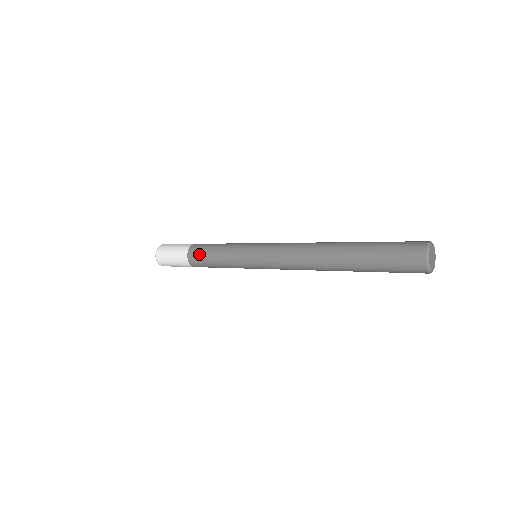
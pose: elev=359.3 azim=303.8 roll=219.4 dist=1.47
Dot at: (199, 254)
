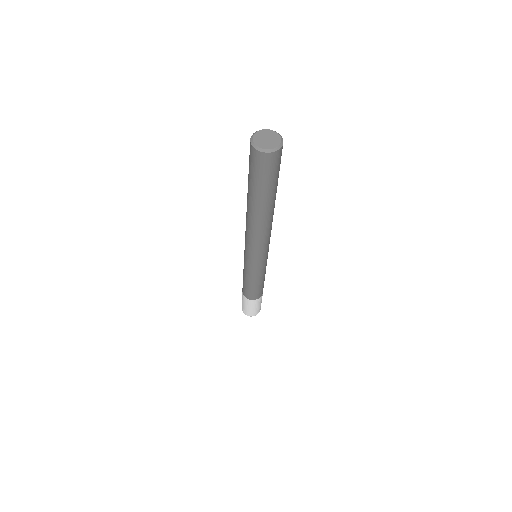
Dot at: (243, 288)
